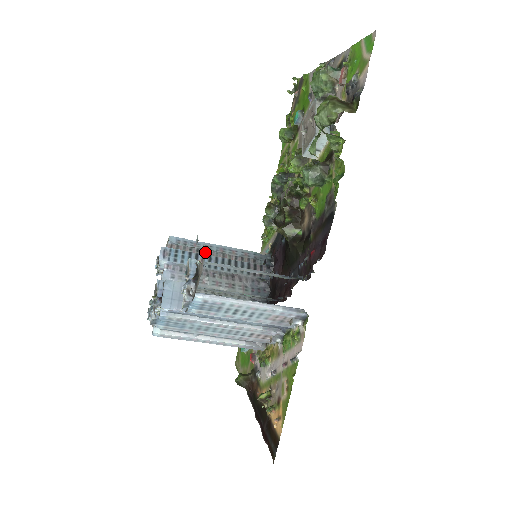
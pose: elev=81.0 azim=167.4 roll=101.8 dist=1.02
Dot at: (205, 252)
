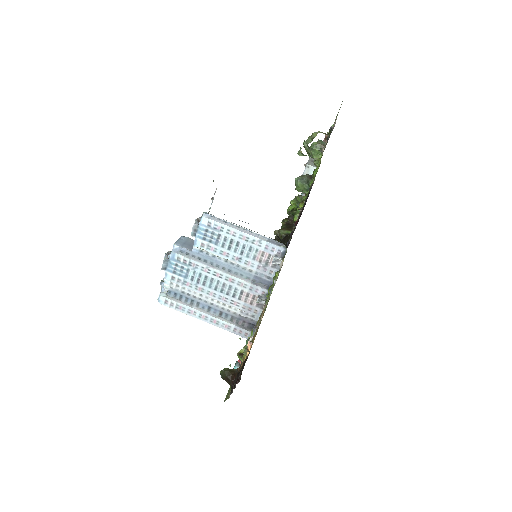
Dot at: occluded
